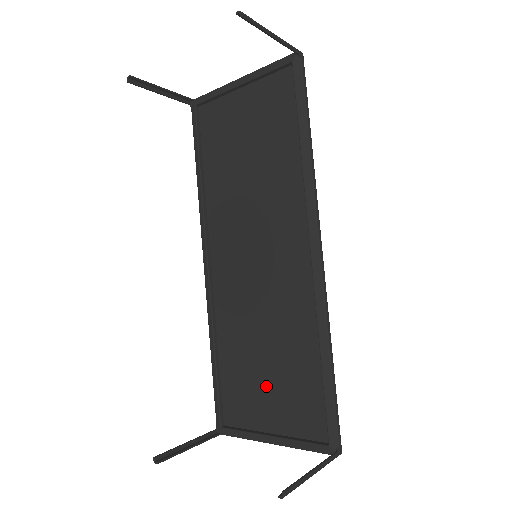
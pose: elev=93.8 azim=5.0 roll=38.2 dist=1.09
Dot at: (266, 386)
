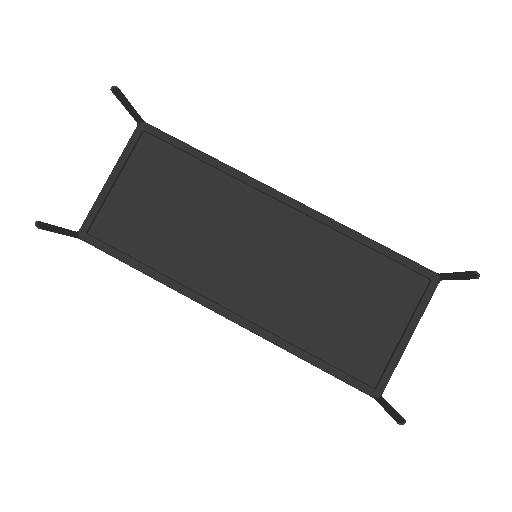
Dot at: (362, 315)
